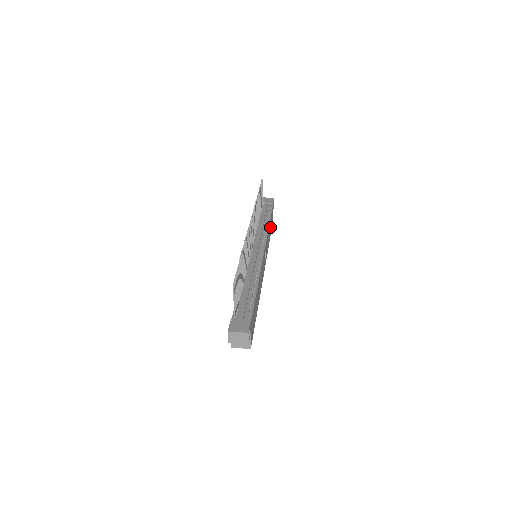
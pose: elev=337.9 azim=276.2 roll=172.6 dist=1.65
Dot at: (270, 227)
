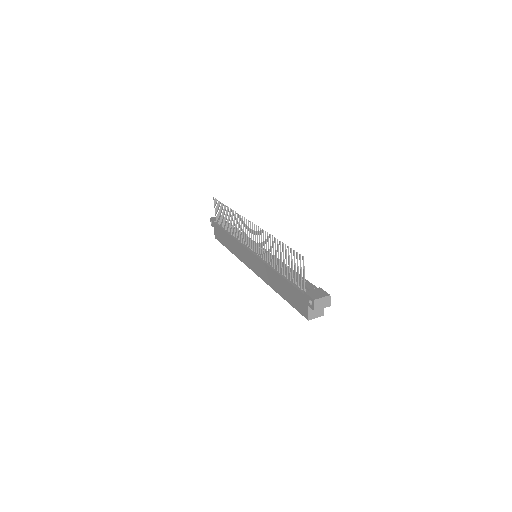
Dot at: occluded
